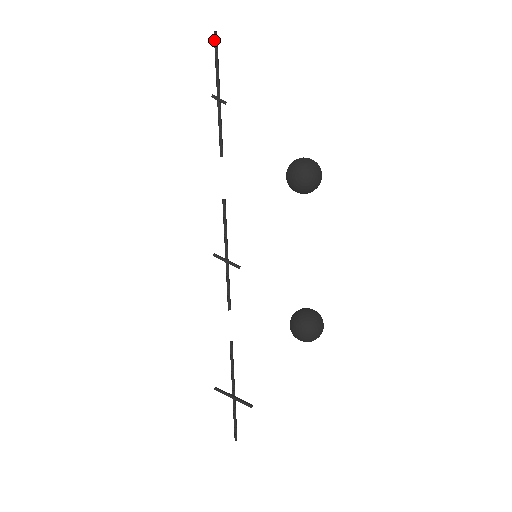
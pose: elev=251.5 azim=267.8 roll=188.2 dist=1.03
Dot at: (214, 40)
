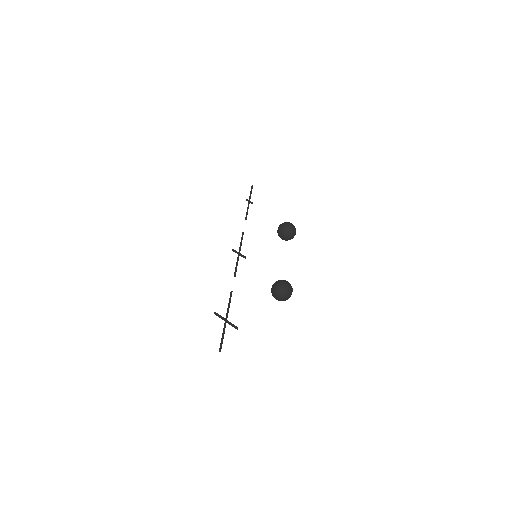
Dot at: (251, 188)
